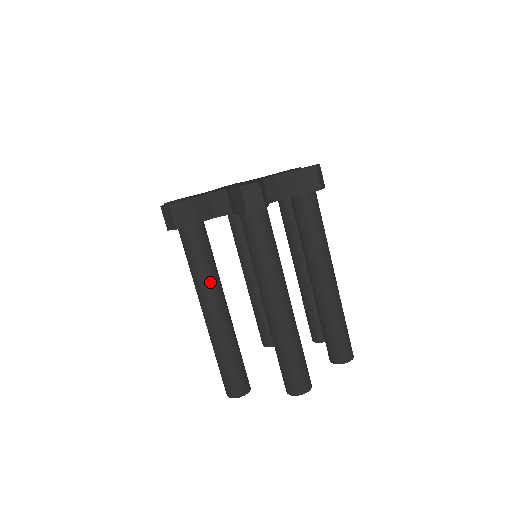
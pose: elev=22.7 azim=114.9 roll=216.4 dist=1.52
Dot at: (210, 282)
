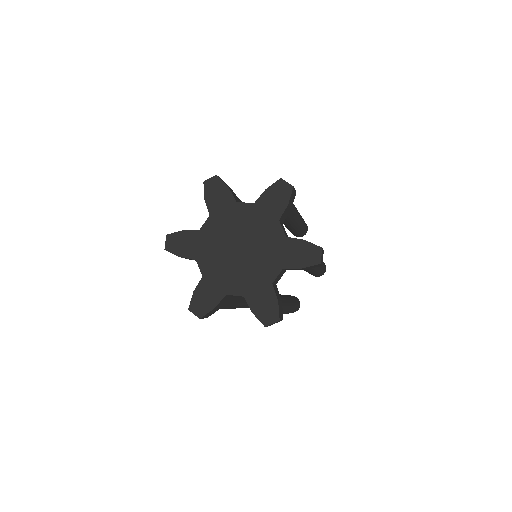
Dot at: (232, 307)
